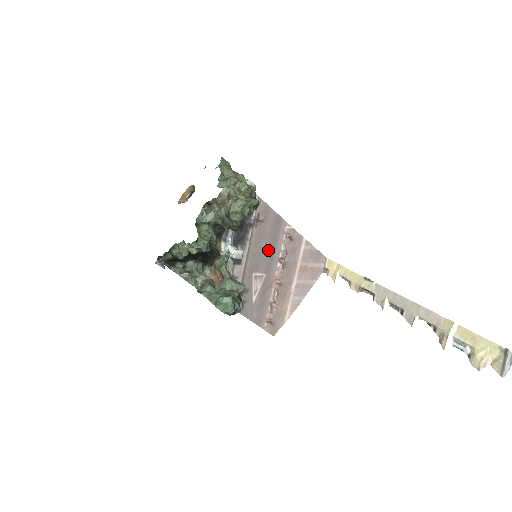
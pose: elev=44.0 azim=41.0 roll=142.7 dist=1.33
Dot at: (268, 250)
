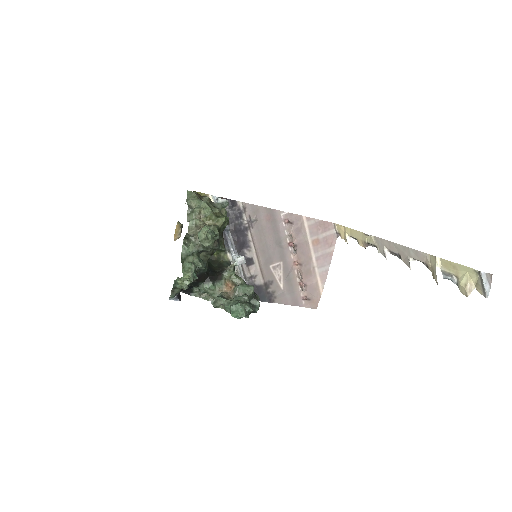
Dot at: (274, 241)
